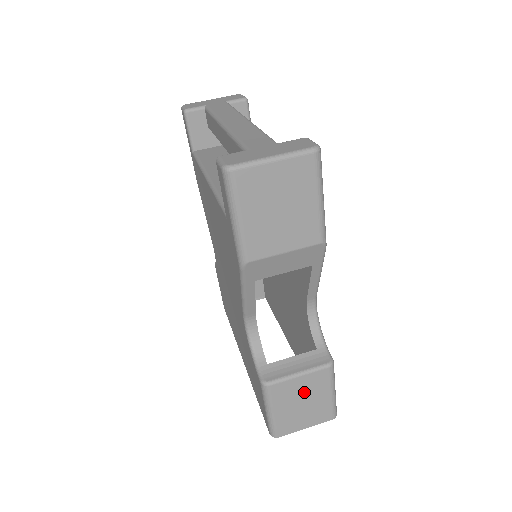
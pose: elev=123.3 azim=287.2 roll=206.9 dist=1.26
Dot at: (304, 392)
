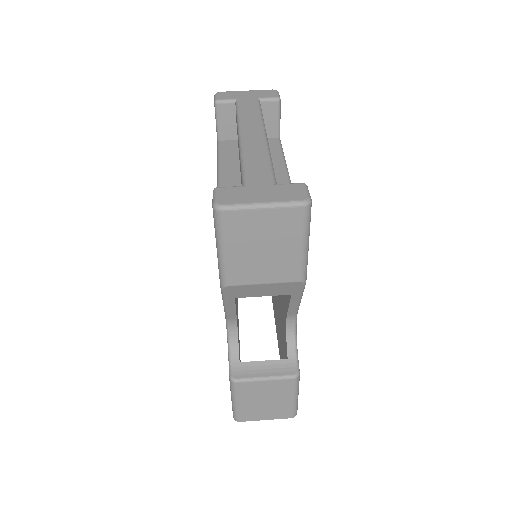
Dot at: (268, 393)
